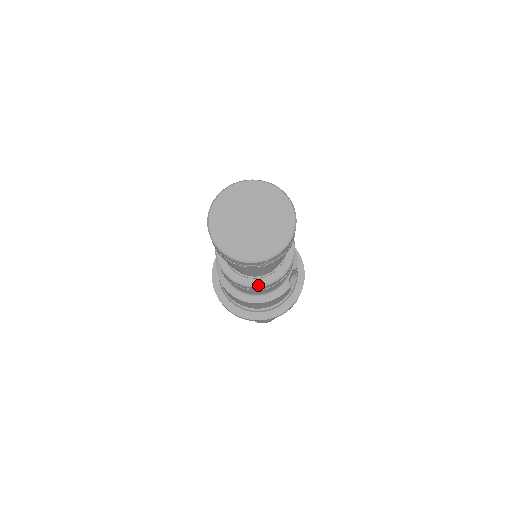
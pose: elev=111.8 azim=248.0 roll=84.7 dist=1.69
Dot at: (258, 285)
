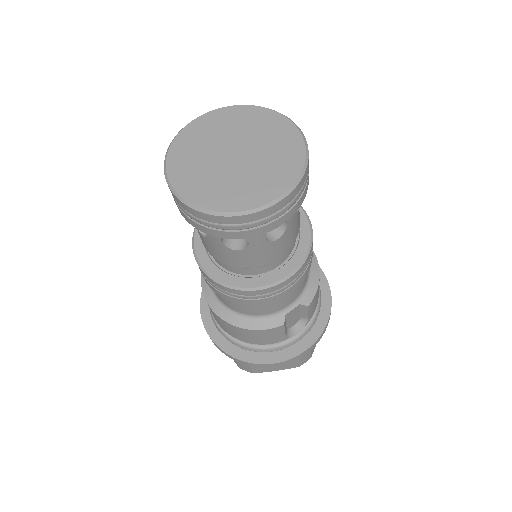
Dot at: (224, 282)
